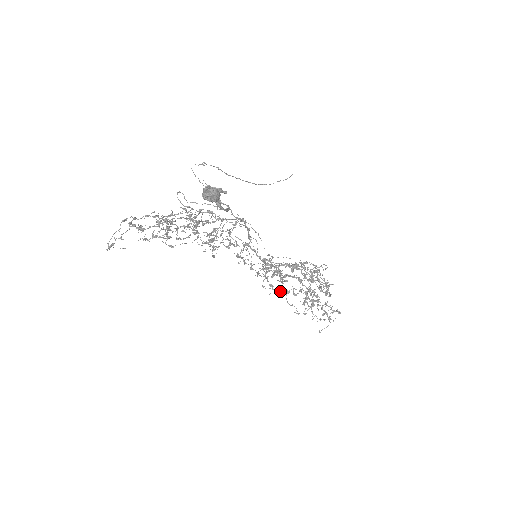
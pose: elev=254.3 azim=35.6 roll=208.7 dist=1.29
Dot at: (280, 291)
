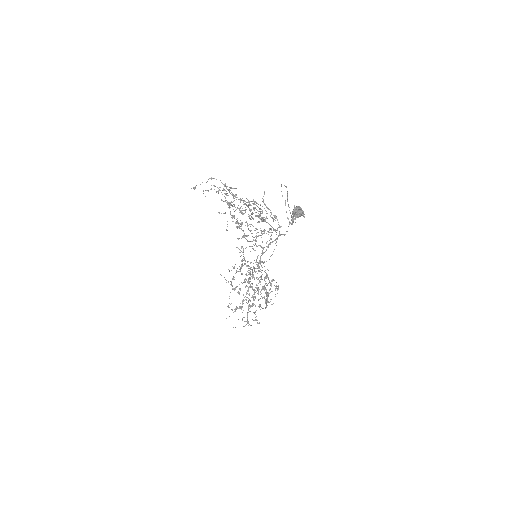
Dot at: occluded
